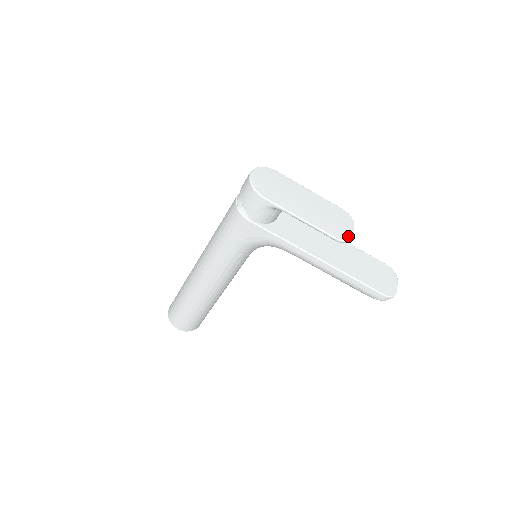
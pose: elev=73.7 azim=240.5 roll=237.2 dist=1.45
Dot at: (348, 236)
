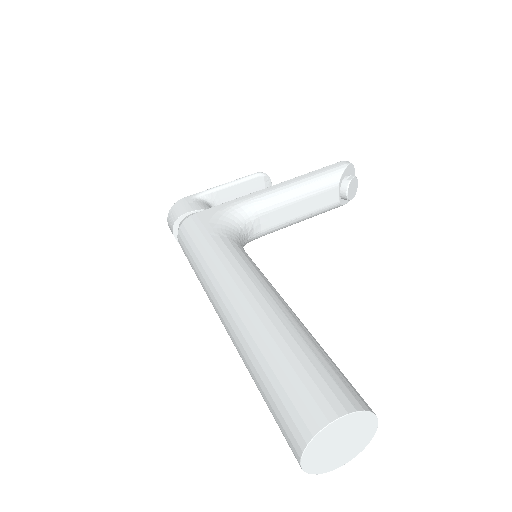
Dot at: (266, 179)
